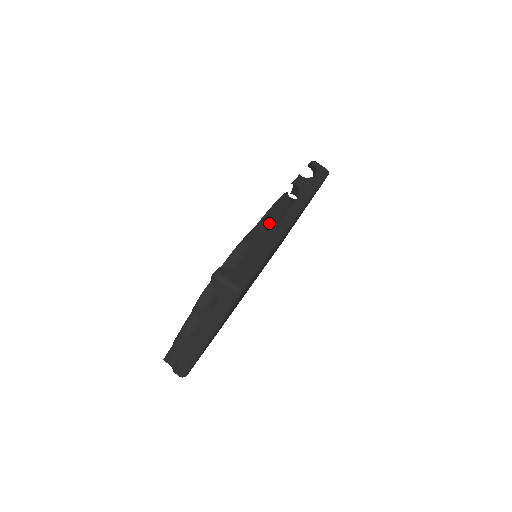
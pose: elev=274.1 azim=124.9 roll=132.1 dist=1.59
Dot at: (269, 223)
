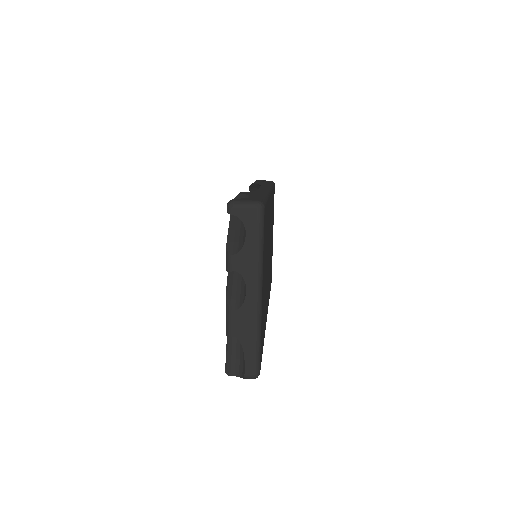
Dot at: occluded
